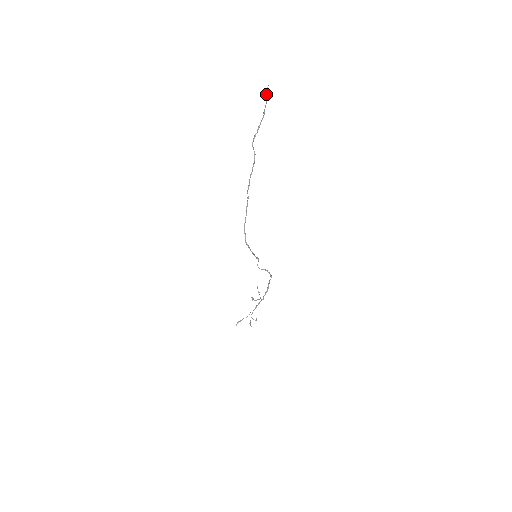
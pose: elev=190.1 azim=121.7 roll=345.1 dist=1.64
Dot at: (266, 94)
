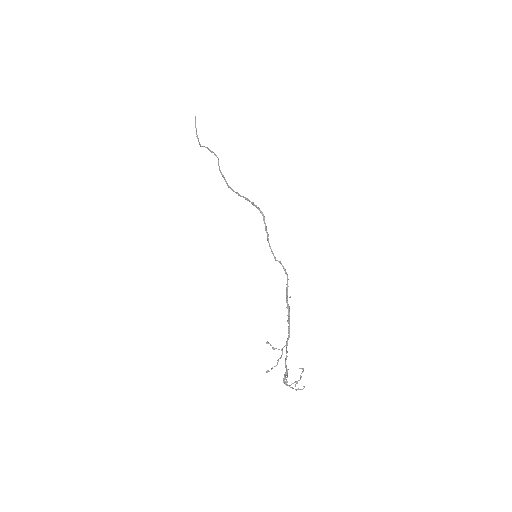
Dot at: (195, 124)
